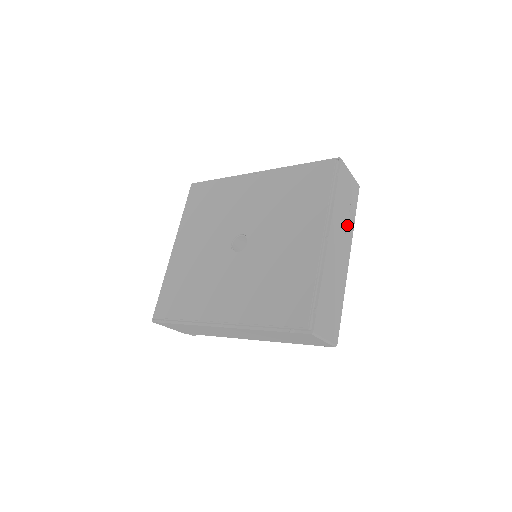
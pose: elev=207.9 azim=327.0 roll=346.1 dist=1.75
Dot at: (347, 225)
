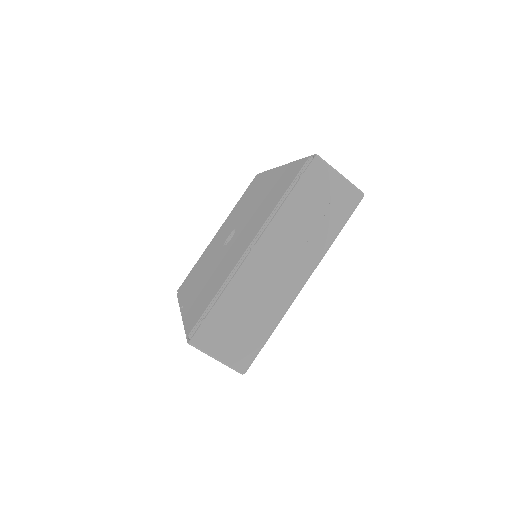
Dot at: (311, 239)
